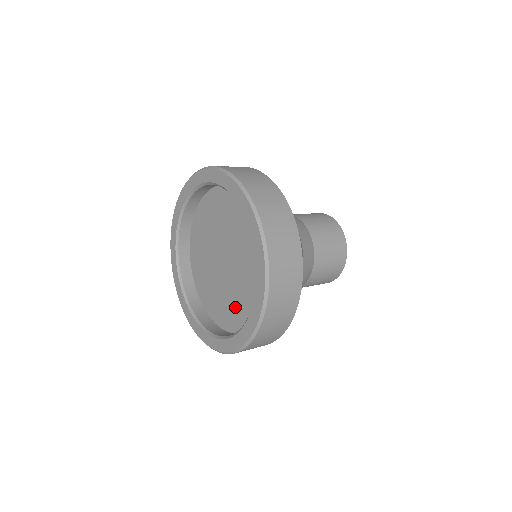
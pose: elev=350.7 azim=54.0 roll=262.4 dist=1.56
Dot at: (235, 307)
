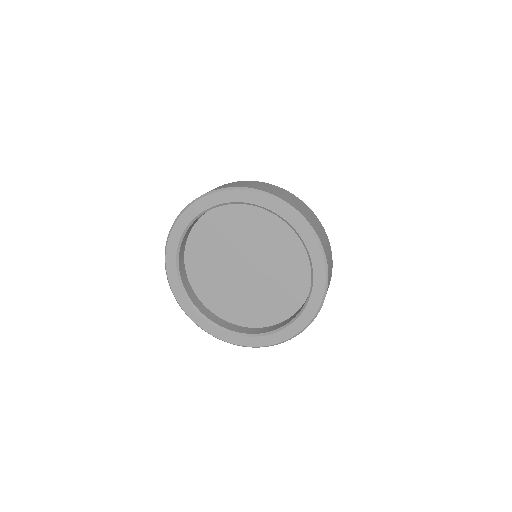
Dot at: (277, 299)
